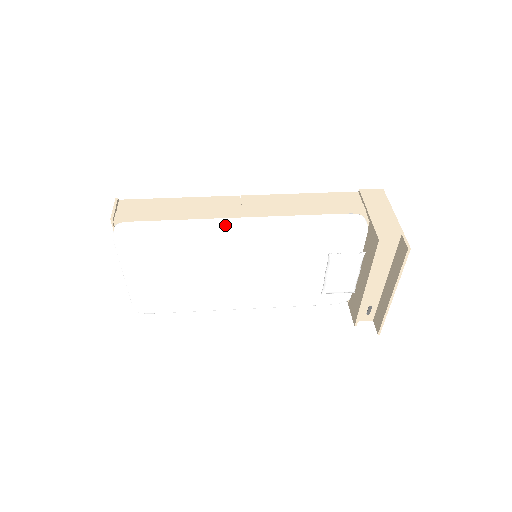
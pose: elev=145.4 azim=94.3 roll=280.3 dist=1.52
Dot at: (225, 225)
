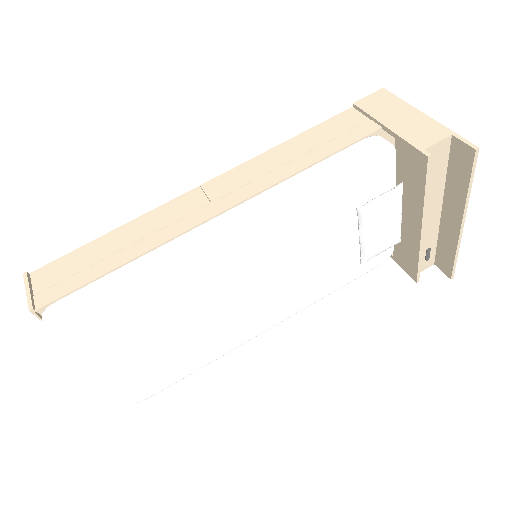
Dot at: (201, 238)
